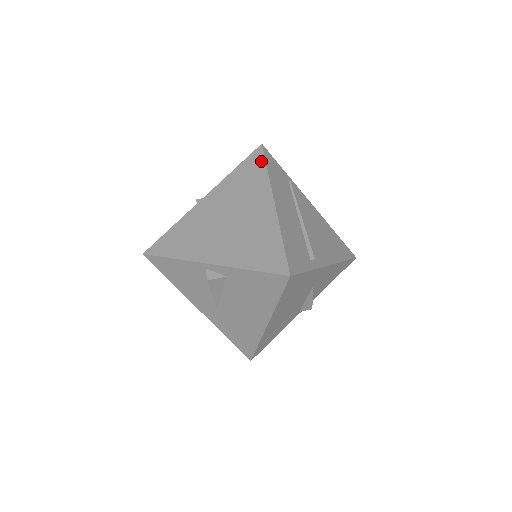
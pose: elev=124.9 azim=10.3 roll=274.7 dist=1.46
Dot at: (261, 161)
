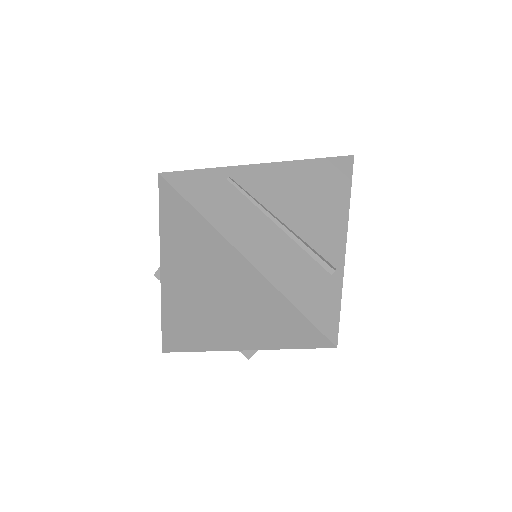
Dot at: (181, 203)
